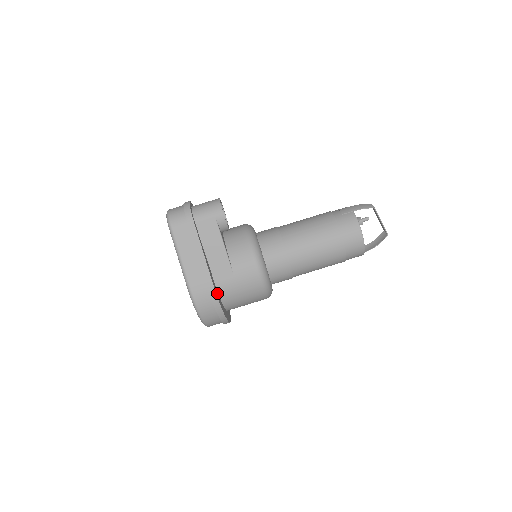
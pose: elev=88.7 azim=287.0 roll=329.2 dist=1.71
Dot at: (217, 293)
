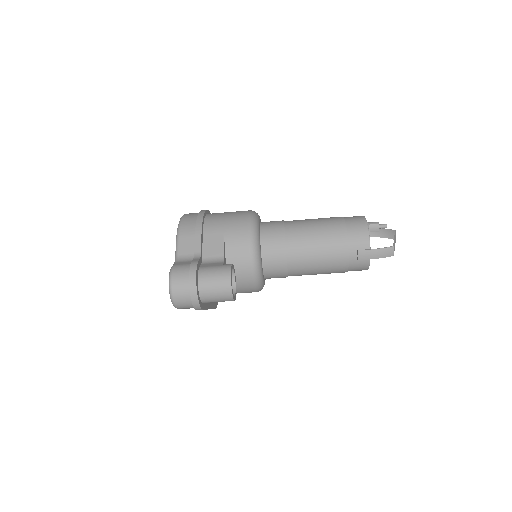
Dot at: occluded
